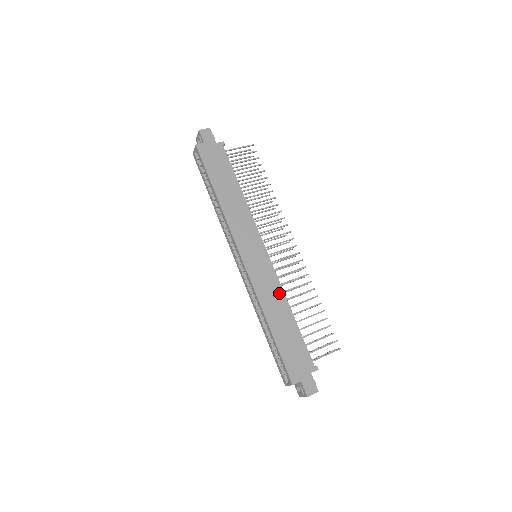
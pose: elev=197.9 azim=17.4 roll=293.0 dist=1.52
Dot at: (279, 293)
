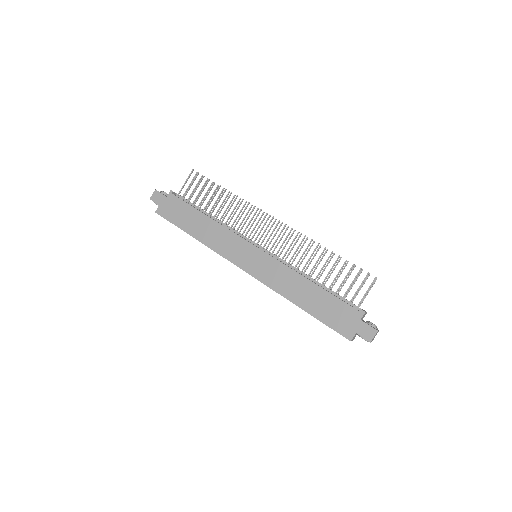
Dot at: (290, 274)
